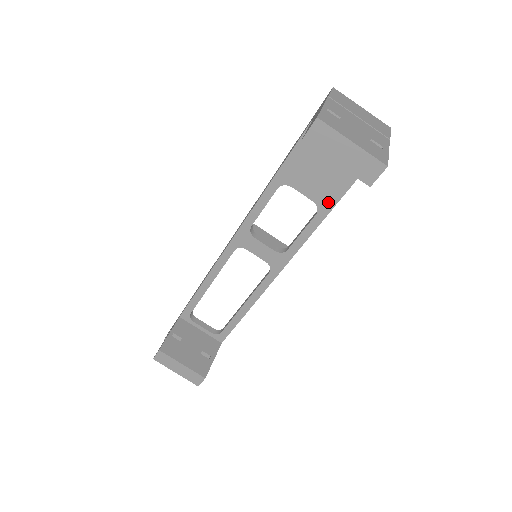
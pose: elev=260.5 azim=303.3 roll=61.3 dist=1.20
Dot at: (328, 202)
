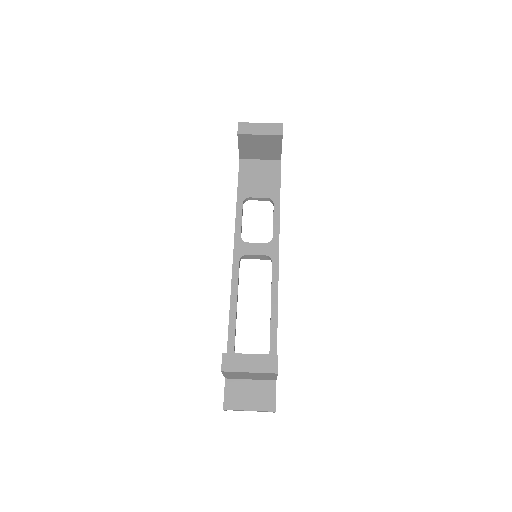
Dot at: (275, 193)
